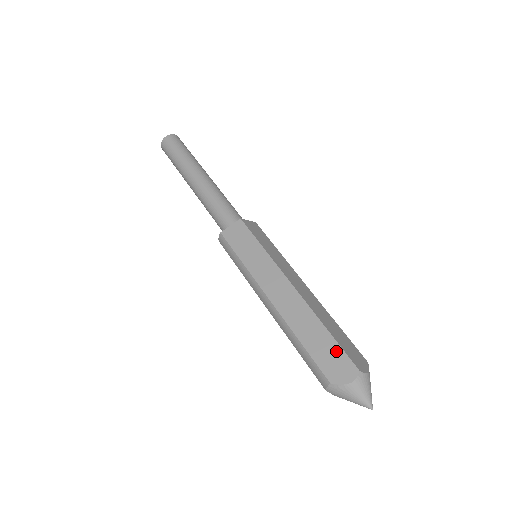
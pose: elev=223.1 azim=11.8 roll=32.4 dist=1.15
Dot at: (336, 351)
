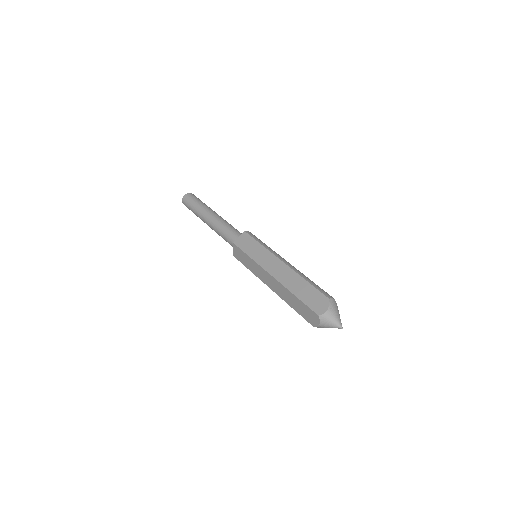
Dot at: (305, 308)
